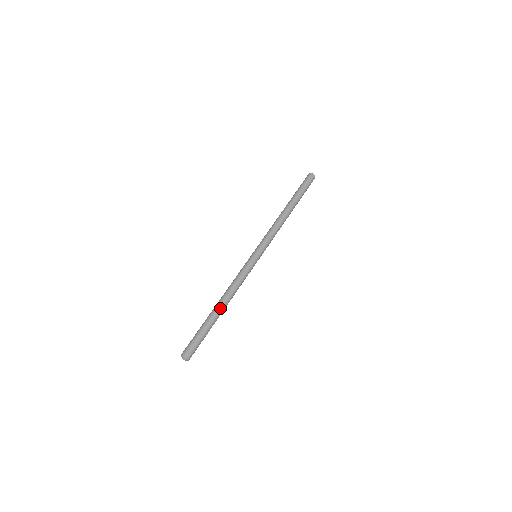
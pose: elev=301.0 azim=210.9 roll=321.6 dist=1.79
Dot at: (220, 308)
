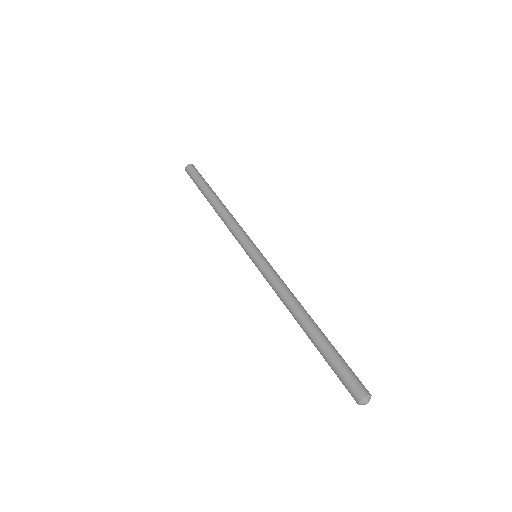
Dot at: (307, 322)
